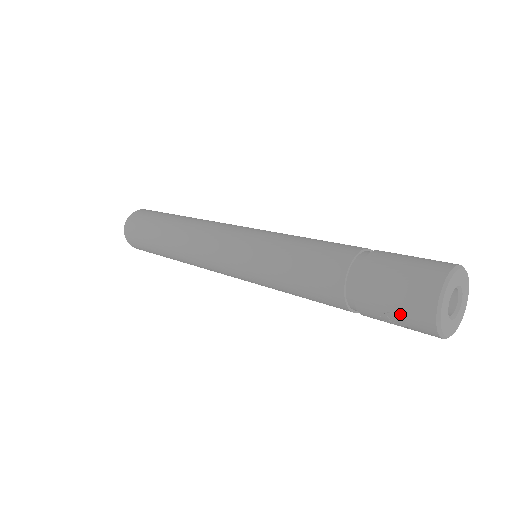
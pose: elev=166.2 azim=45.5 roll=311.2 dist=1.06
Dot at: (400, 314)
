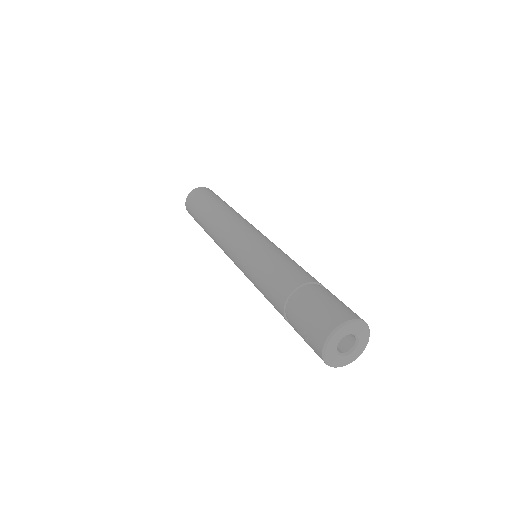
Dot at: (307, 333)
